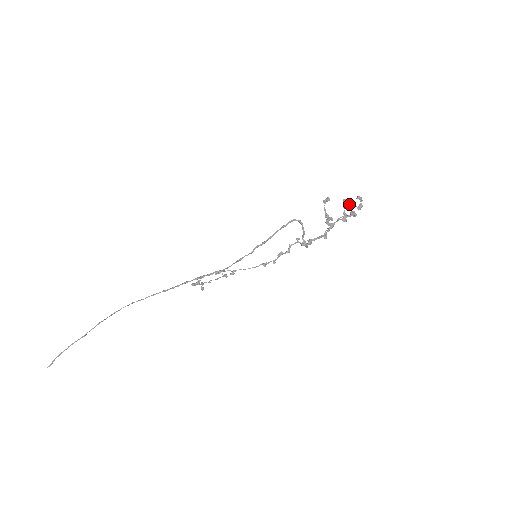
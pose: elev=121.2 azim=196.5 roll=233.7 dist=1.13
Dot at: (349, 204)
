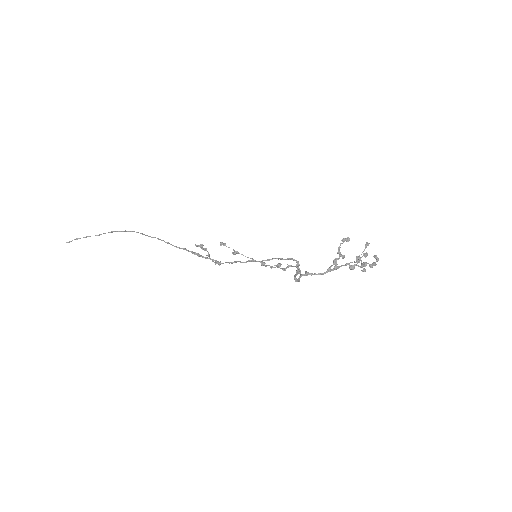
Dot at: (365, 255)
